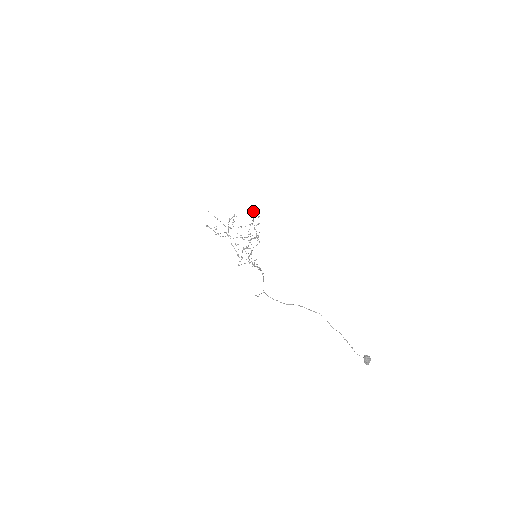
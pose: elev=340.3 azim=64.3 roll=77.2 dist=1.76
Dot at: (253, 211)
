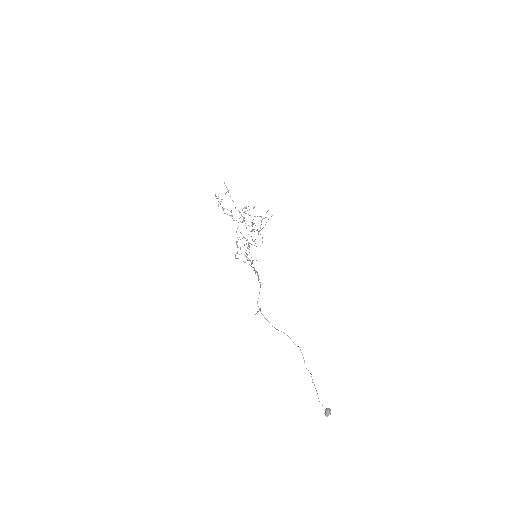
Dot at: occluded
